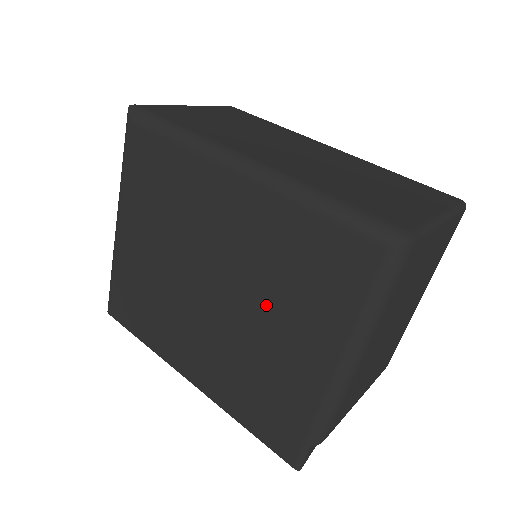
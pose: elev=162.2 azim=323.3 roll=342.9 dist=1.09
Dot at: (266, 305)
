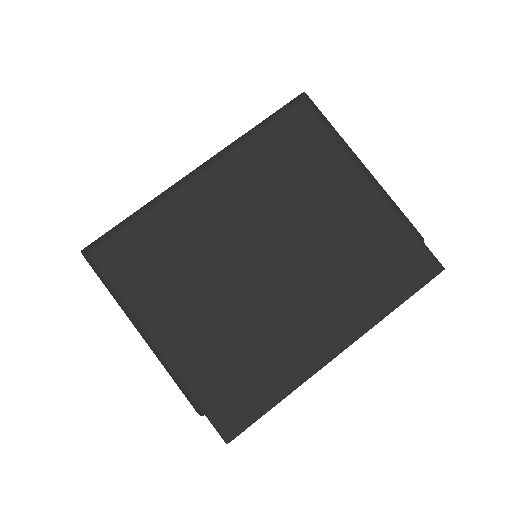
Dot at: (303, 211)
